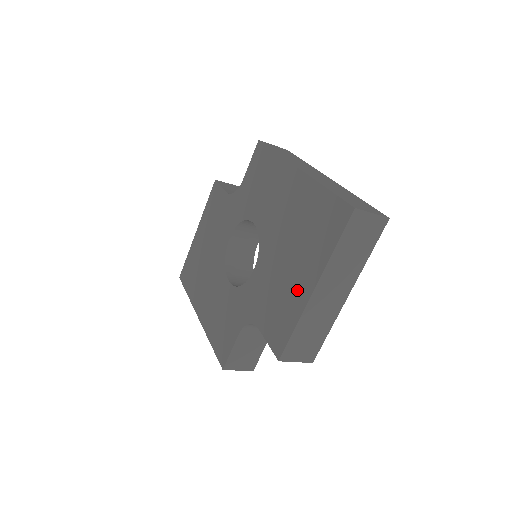
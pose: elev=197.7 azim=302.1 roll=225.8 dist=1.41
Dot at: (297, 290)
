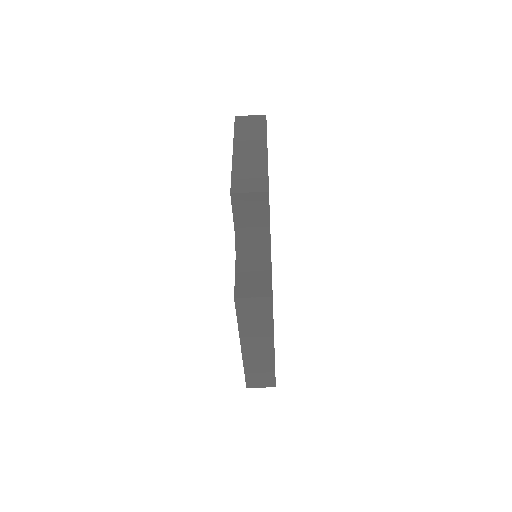
Dot at: occluded
